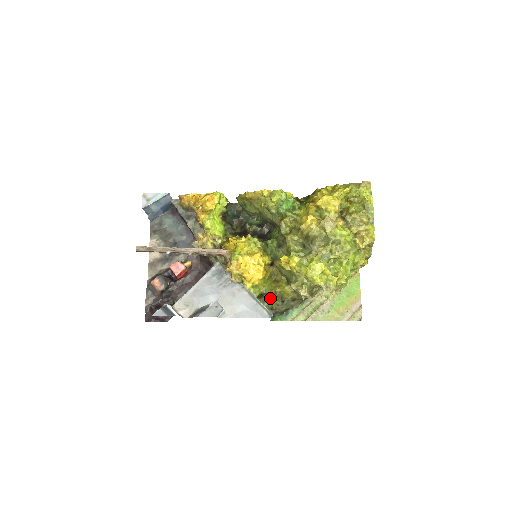
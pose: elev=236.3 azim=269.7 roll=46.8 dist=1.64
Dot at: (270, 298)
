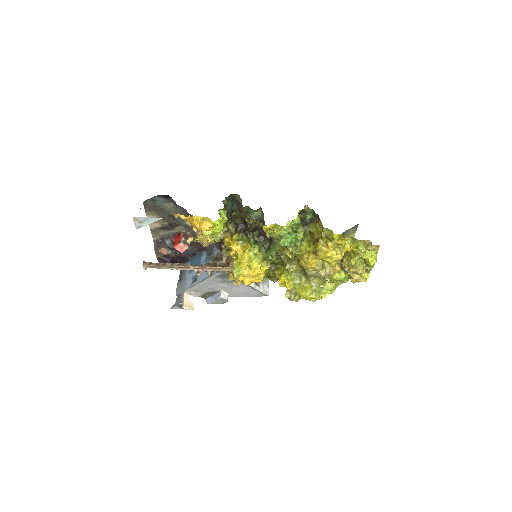
Dot at: (267, 277)
